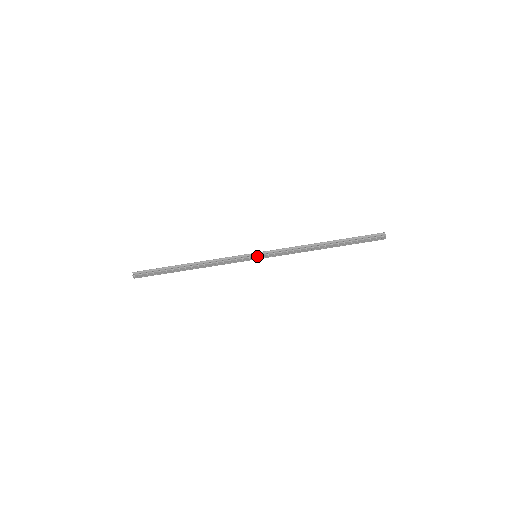
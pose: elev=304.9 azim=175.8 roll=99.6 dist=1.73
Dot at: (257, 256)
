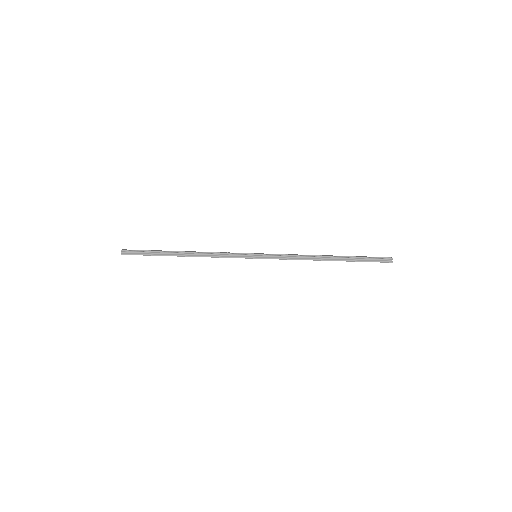
Dot at: (257, 258)
